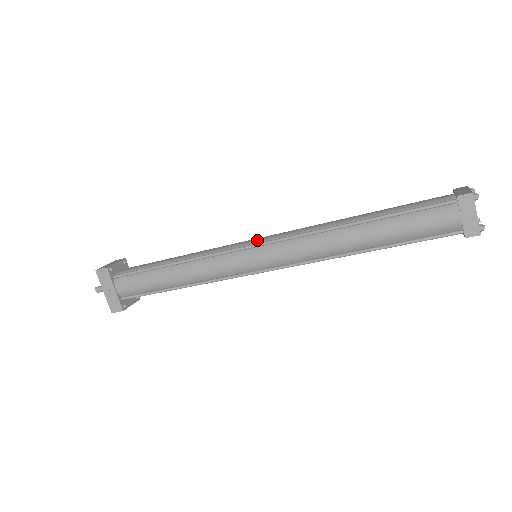
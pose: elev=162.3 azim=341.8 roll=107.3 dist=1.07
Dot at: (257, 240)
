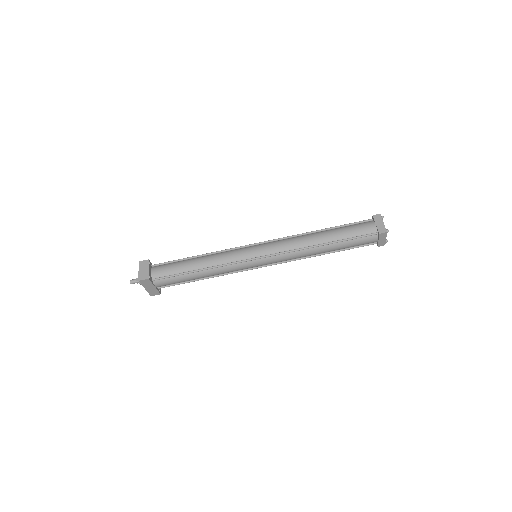
Dot at: (260, 252)
